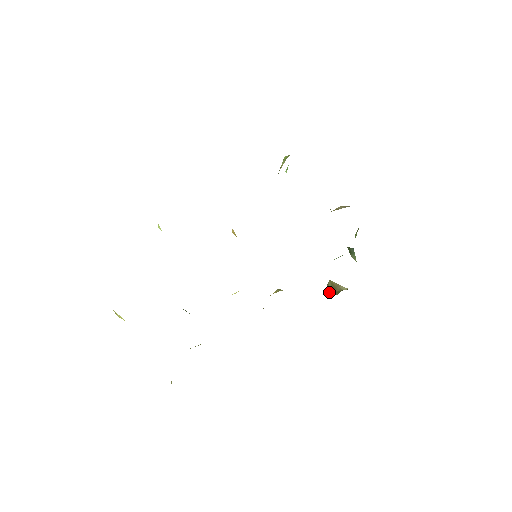
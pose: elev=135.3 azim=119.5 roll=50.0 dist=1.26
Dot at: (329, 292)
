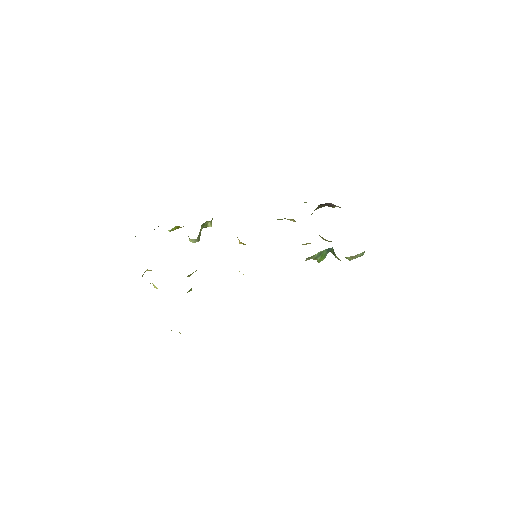
Dot at: occluded
